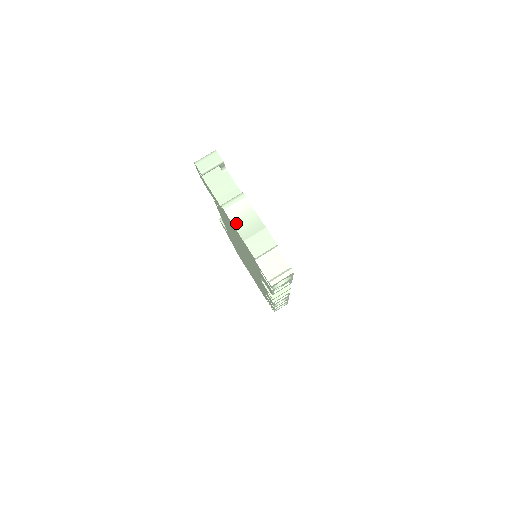
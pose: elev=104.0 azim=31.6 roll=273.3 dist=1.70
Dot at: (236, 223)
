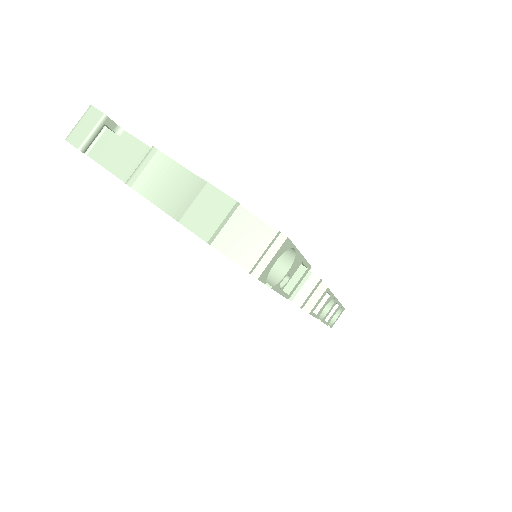
Dot at: (158, 199)
